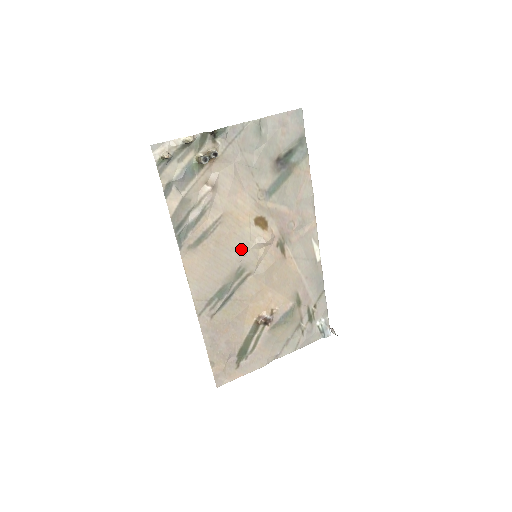
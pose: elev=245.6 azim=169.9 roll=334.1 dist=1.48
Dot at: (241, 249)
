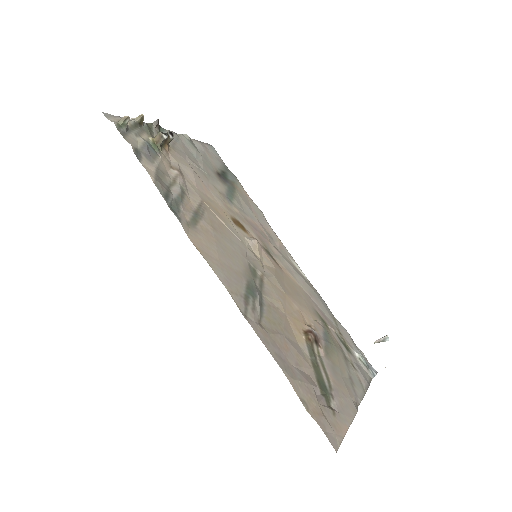
Dot at: (238, 244)
